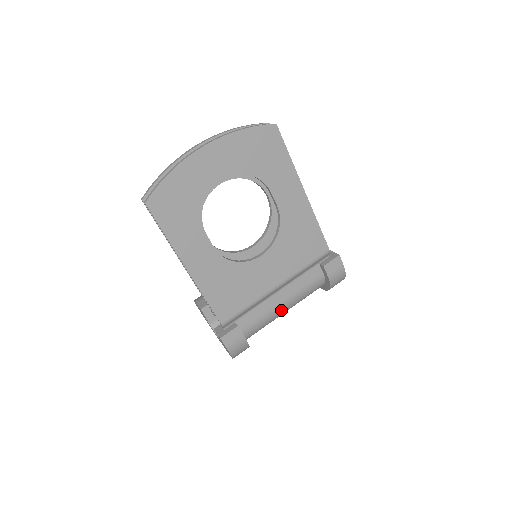
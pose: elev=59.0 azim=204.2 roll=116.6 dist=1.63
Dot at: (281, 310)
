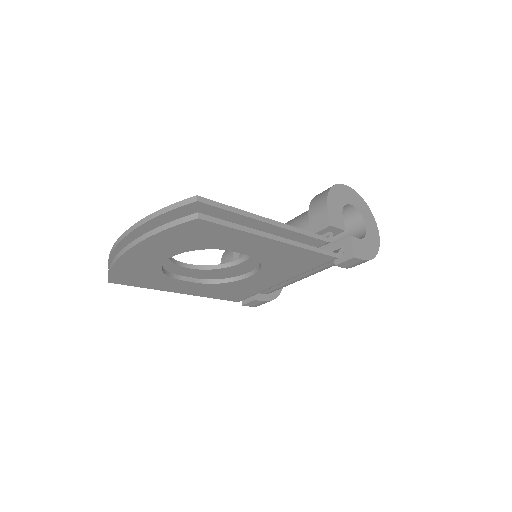
Dot at: occluded
